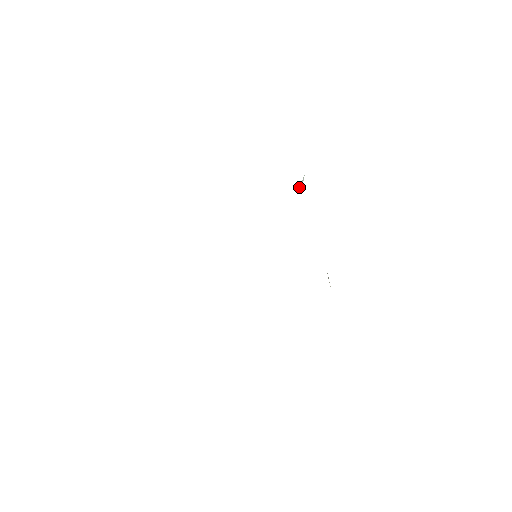
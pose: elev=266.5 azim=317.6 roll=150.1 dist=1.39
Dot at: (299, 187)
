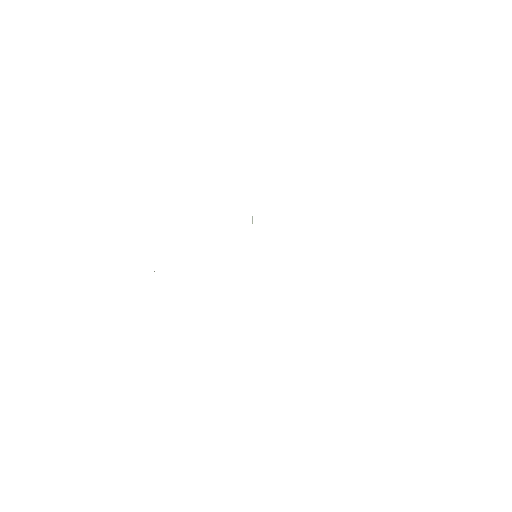
Dot at: occluded
